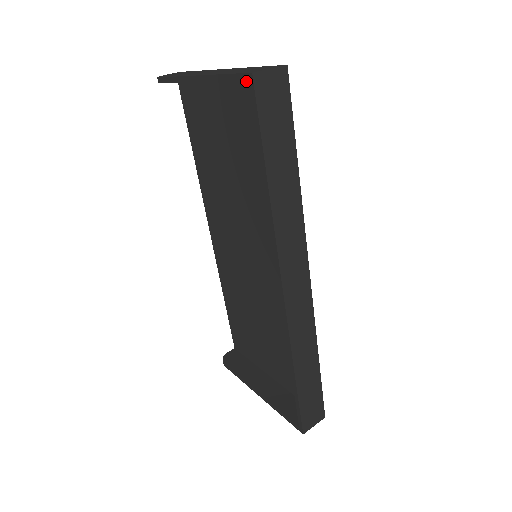
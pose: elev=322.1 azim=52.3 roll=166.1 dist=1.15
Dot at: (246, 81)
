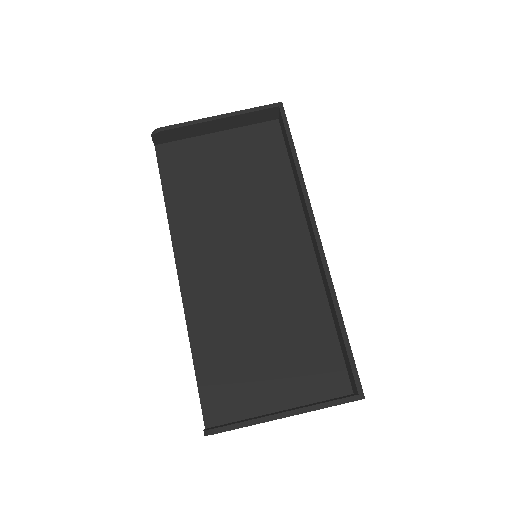
Dot at: (247, 128)
